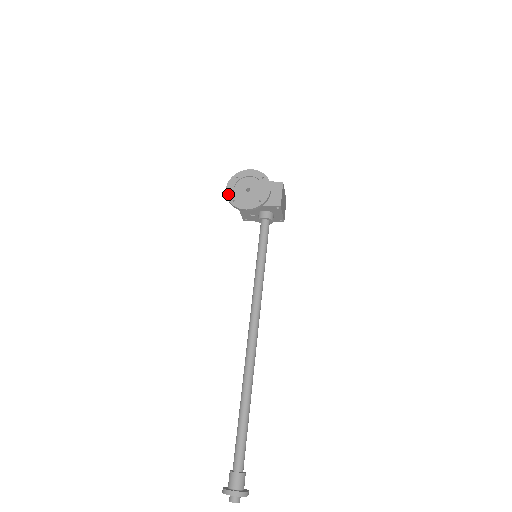
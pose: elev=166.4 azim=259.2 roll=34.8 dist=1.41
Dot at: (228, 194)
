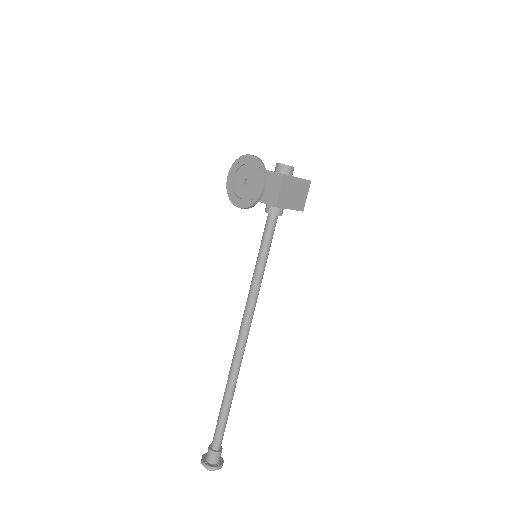
Dot at: (228, 184)
